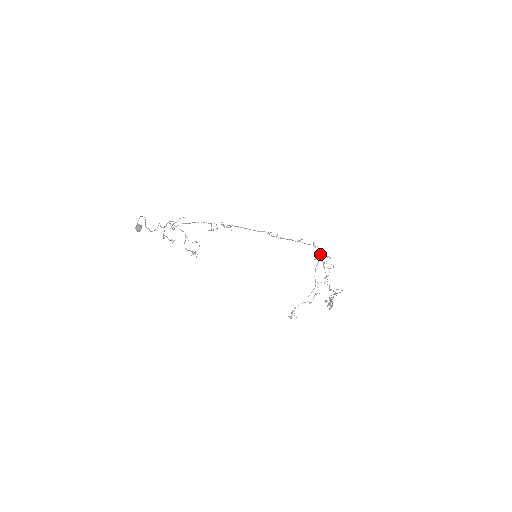
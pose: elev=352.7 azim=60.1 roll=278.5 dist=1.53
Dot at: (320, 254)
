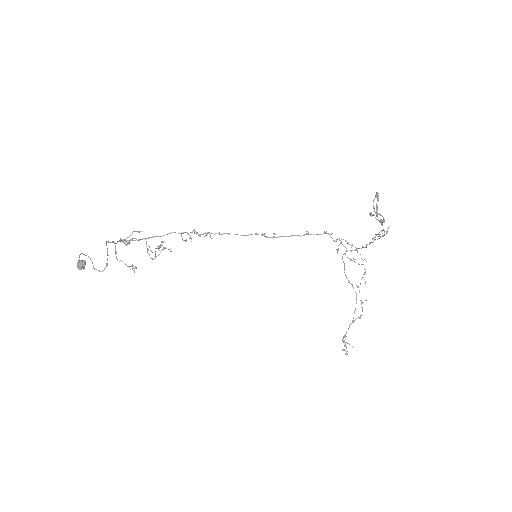
Dot at: occluded
